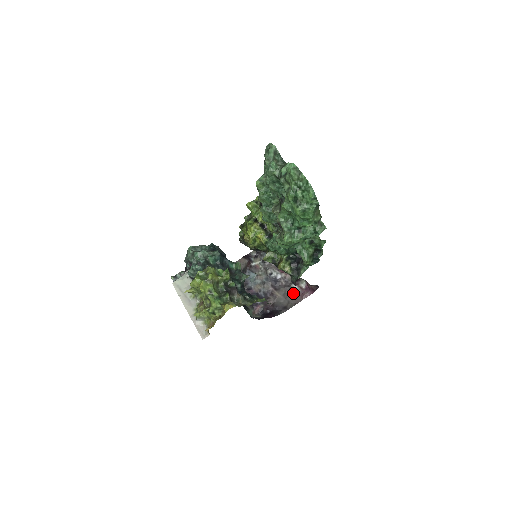
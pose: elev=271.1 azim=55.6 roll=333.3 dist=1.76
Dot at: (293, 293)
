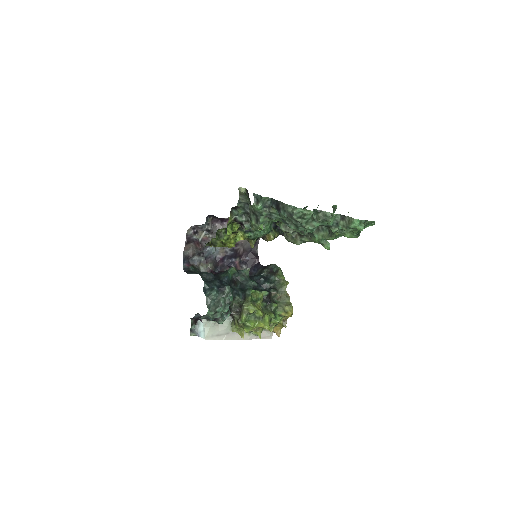
Dot at: occluded
